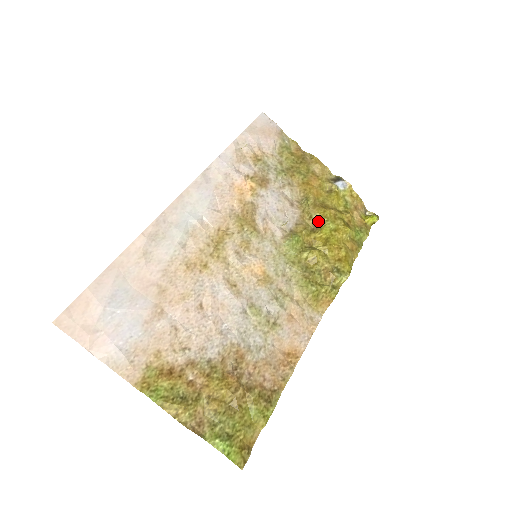
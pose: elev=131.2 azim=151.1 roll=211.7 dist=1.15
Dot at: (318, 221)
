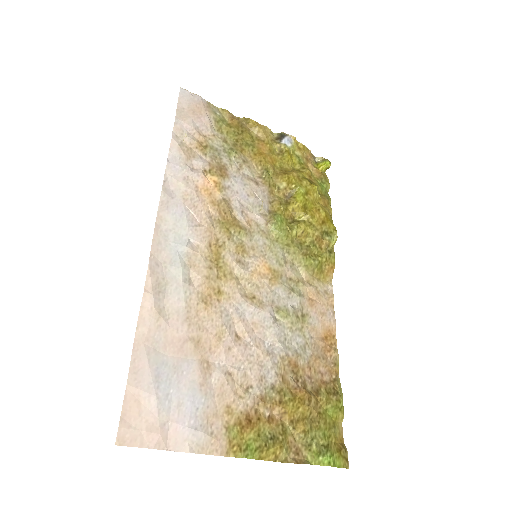
Dot at: (287, 190)
